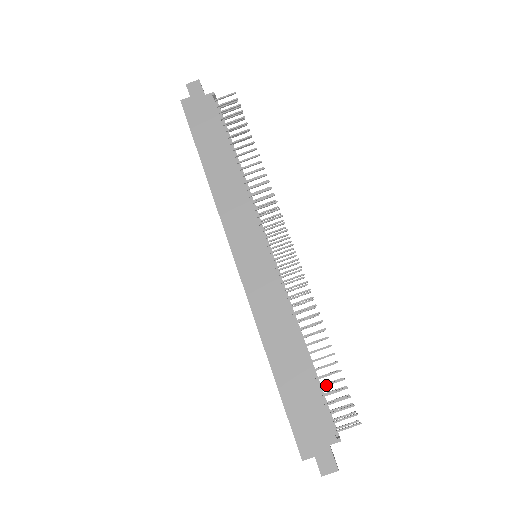
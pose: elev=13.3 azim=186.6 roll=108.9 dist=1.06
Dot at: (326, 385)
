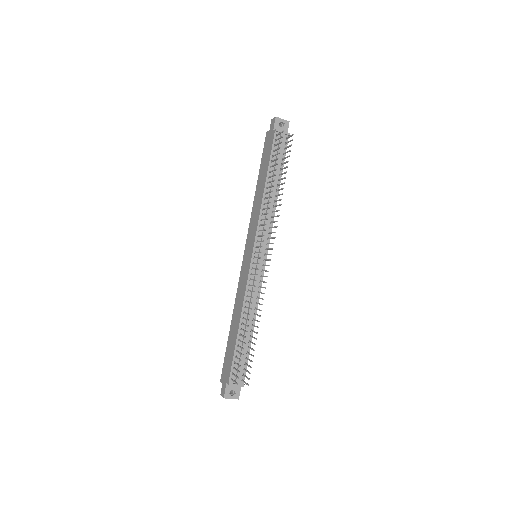
Dot at: (238, 352)
